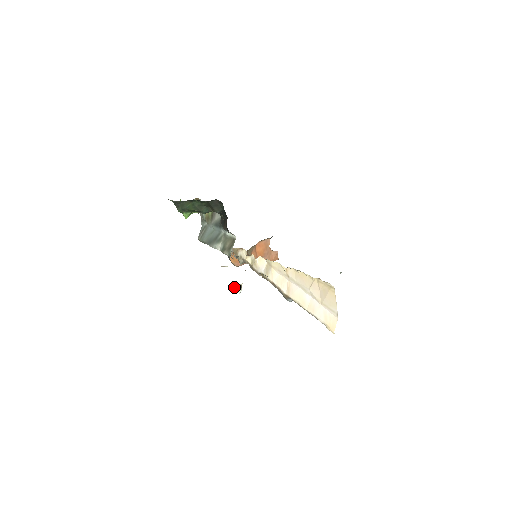
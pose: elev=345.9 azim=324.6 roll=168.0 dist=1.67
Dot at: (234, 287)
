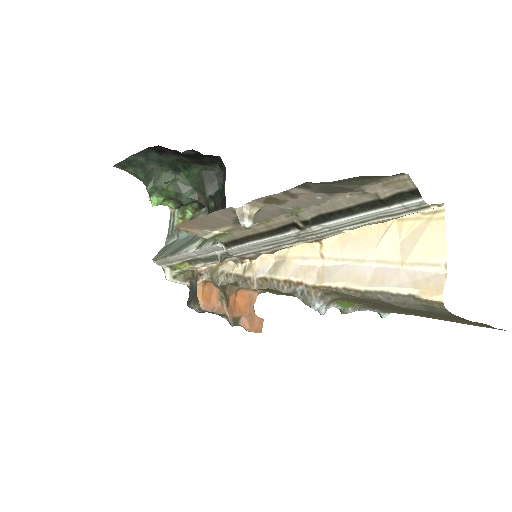
Dot at: (241, 211)
